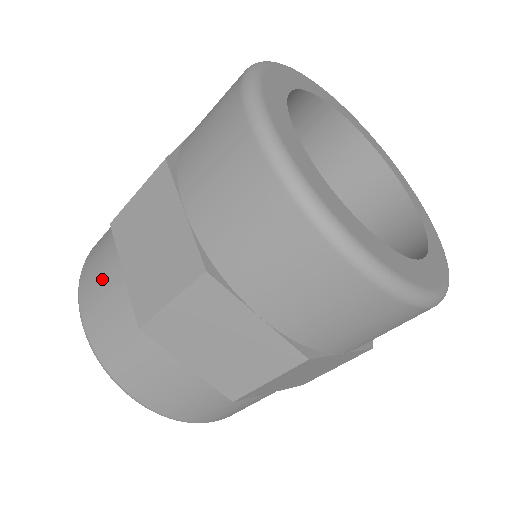
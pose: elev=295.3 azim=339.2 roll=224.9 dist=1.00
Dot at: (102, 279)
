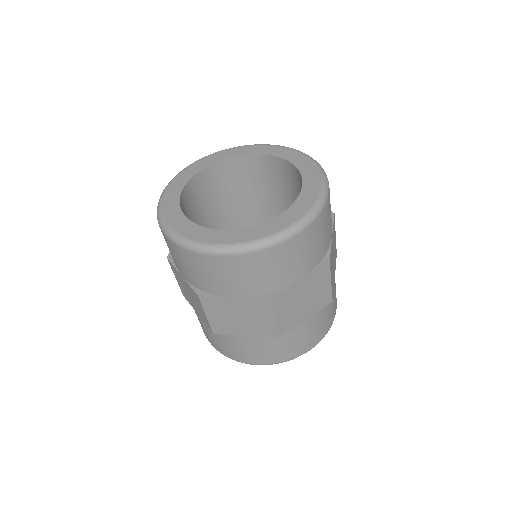
Dot at: occluded
